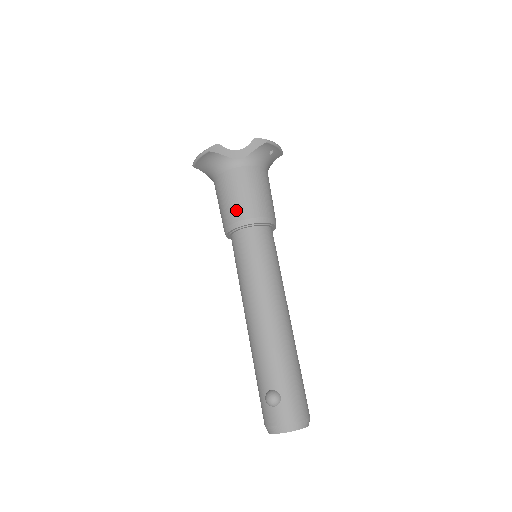
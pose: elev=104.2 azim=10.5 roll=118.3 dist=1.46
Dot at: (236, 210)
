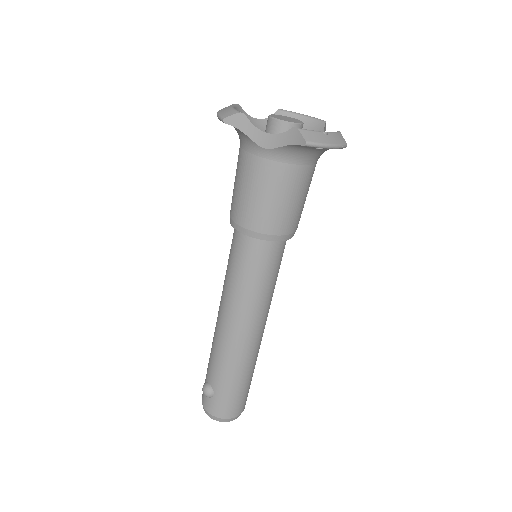
Dot at: (239, 209)
